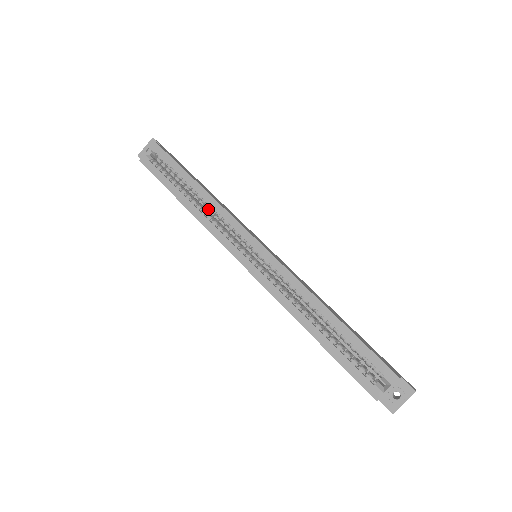
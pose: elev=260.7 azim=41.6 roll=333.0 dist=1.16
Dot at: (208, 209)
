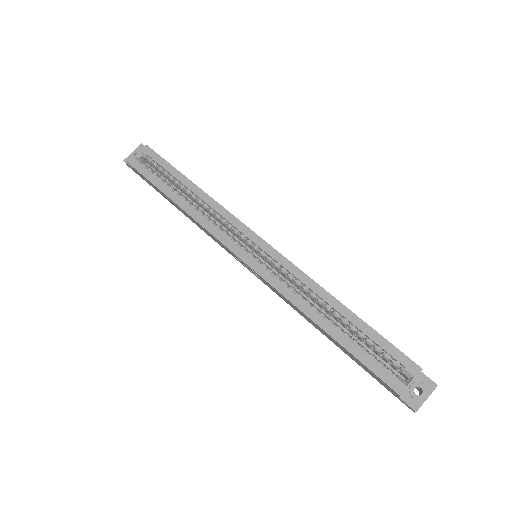
Dot at: occluded
